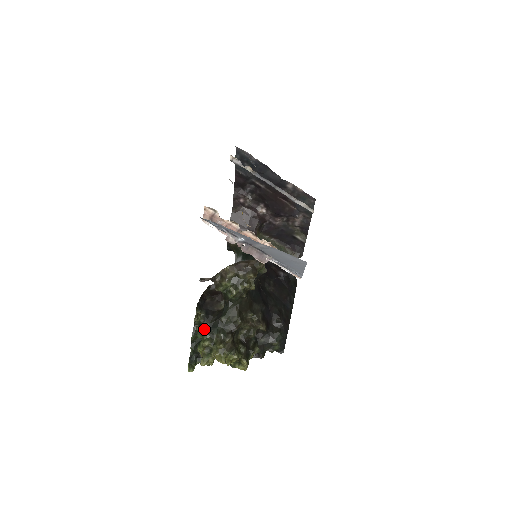
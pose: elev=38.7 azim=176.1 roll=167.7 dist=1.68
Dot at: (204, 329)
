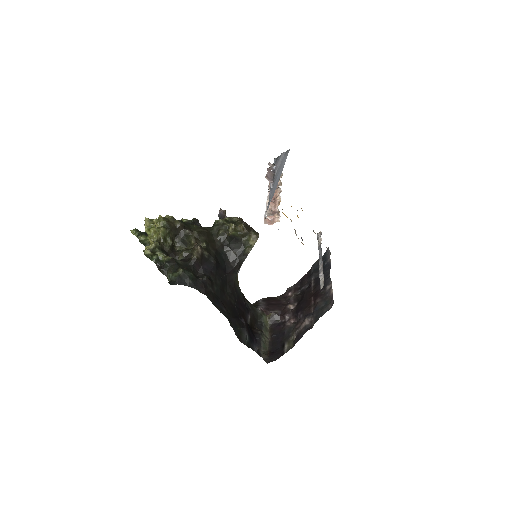
Dot at: occluded
